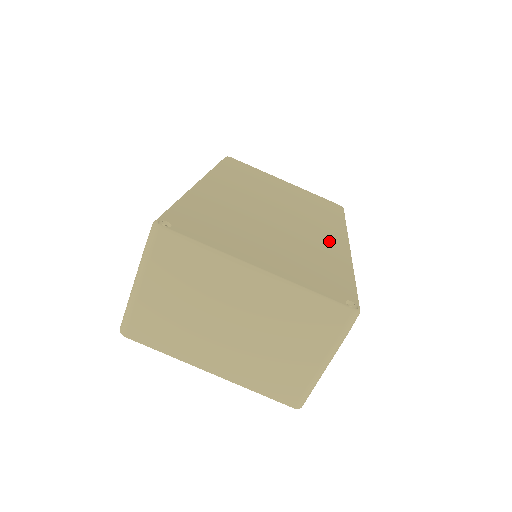
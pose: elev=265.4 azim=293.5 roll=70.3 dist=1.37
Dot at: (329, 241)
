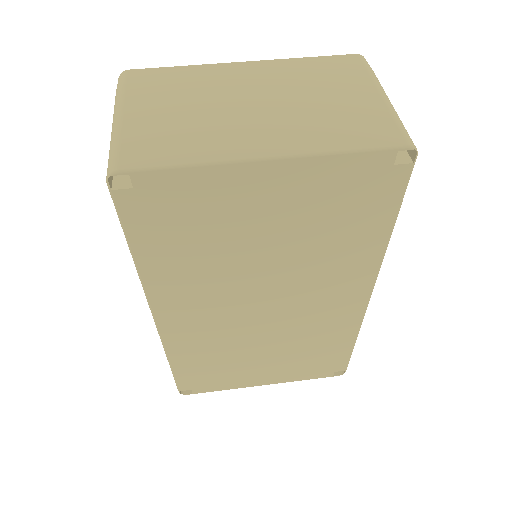
Dot at: occluded
